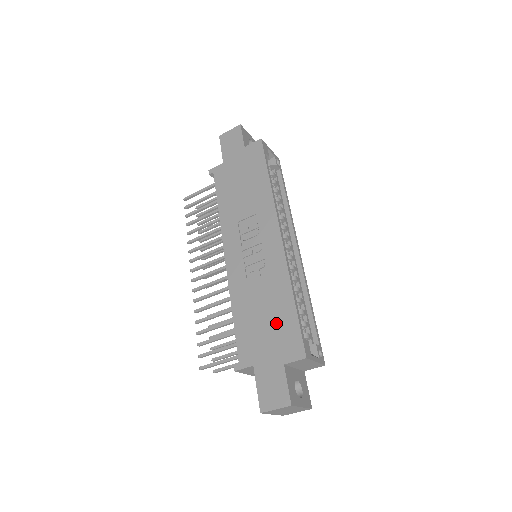
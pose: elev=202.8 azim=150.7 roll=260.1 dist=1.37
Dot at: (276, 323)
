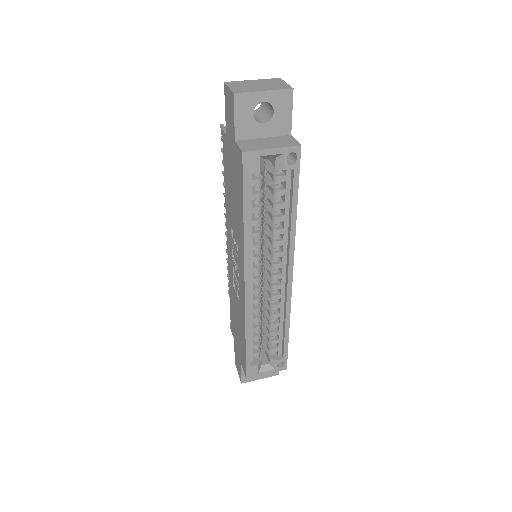
Dot at: (240, 338)
